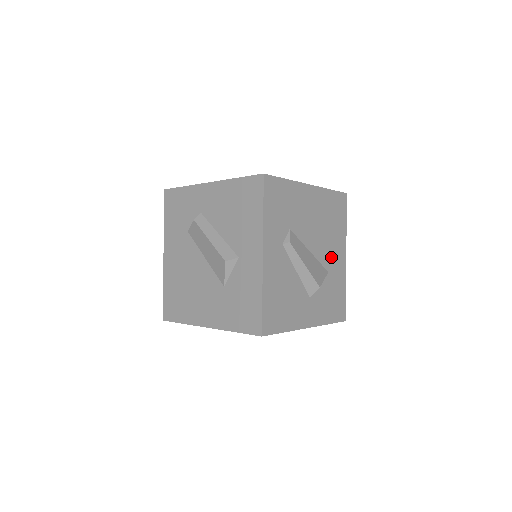
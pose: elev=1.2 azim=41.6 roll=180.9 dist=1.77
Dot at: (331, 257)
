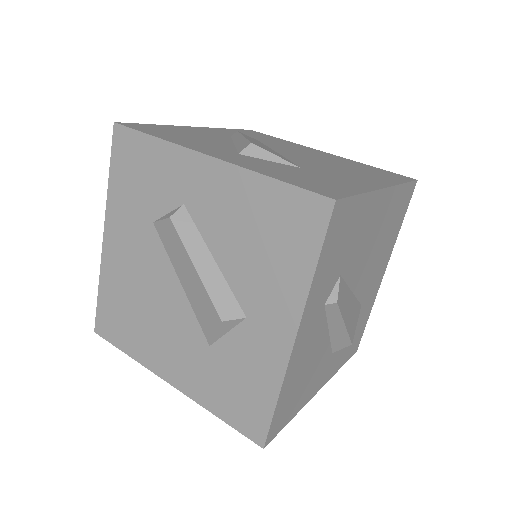
Dot at: (371, 283)
